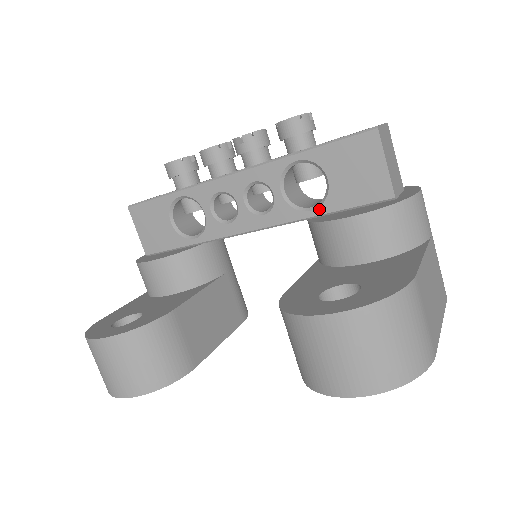
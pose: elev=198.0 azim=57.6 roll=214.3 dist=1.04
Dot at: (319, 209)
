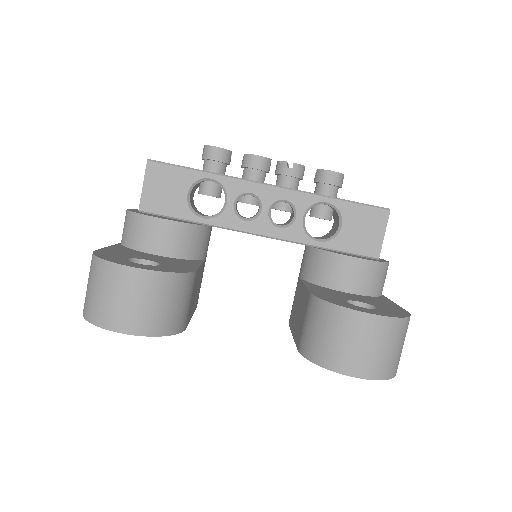
Dot at: (325, 243)
